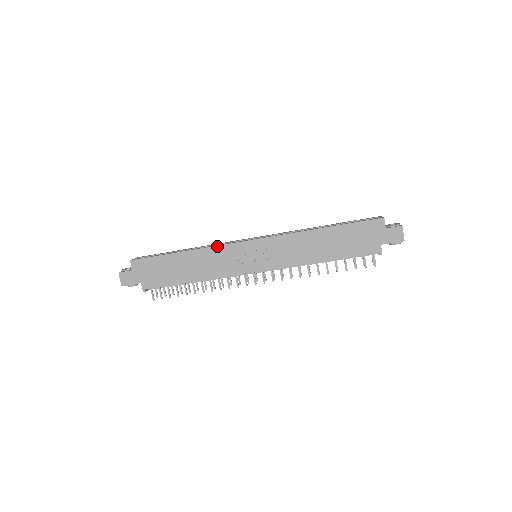
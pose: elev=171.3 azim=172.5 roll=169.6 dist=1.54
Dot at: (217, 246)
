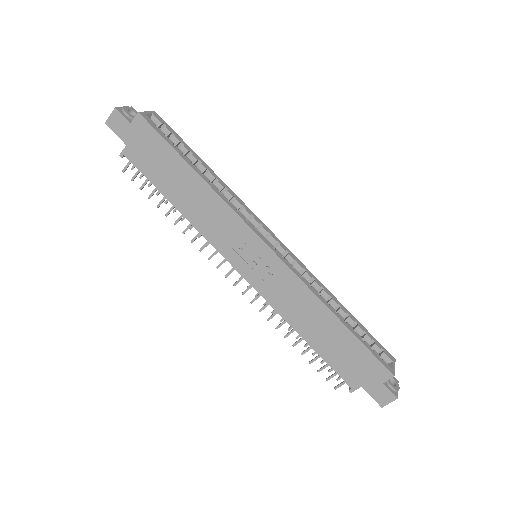
Dot at: (232, 209)
